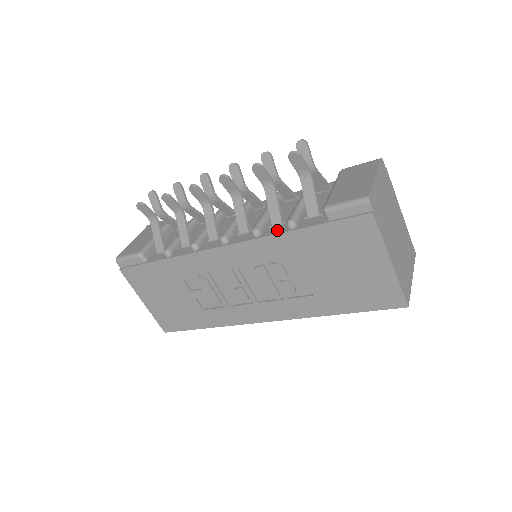
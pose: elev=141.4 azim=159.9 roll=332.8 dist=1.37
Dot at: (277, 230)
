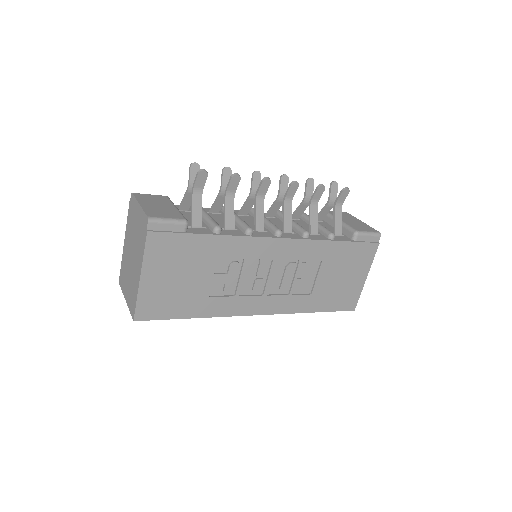
Dot at: (320, 237)
